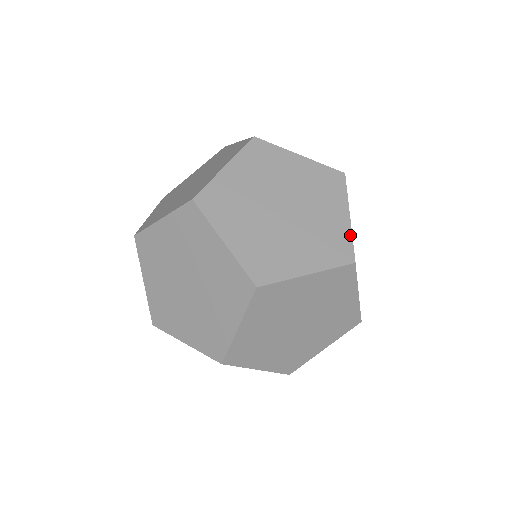
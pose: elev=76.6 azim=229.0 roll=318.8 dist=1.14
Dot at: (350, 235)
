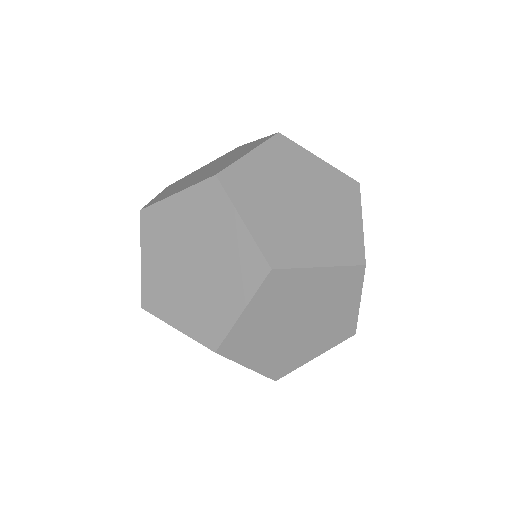
Dot at: (362, 239)
